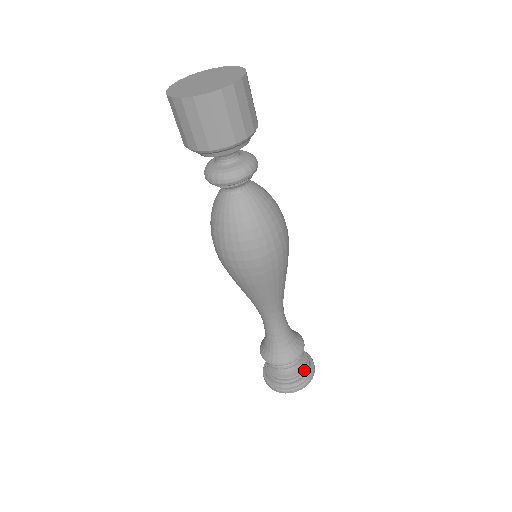
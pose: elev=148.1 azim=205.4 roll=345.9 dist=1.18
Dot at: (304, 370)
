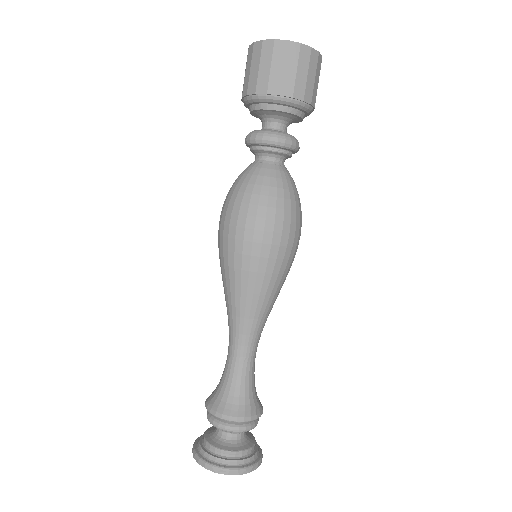
Dot at: occluded
